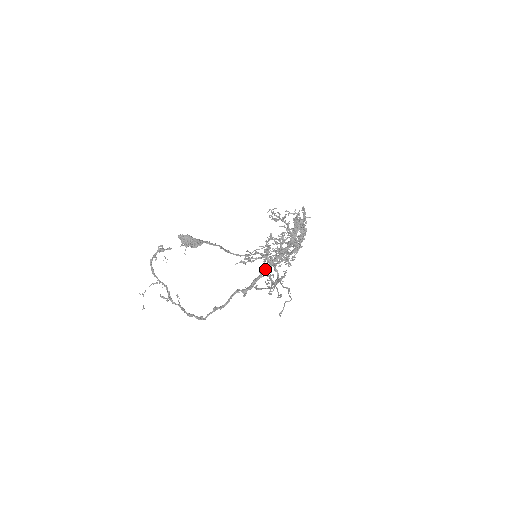
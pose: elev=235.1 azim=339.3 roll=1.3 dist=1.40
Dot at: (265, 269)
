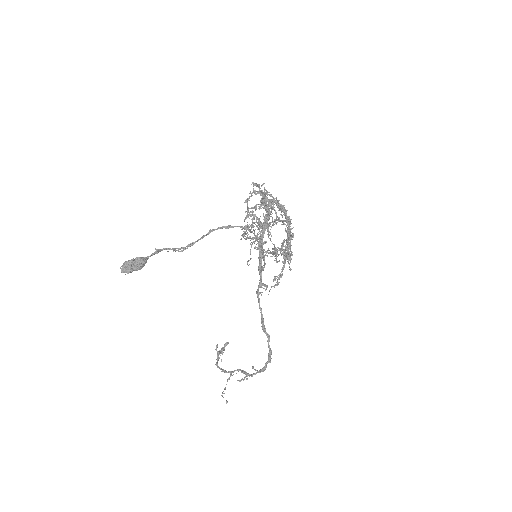
Dot at: (259, 250)
